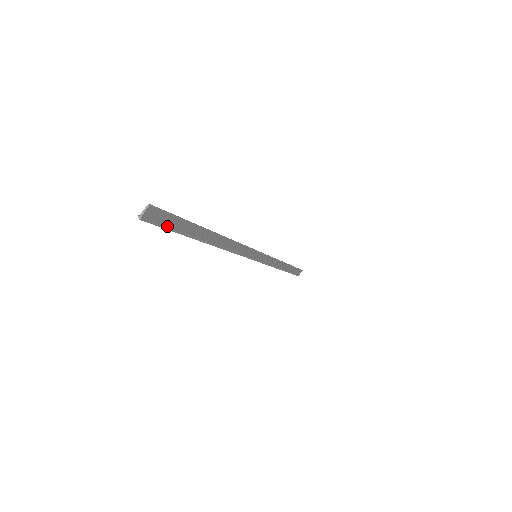
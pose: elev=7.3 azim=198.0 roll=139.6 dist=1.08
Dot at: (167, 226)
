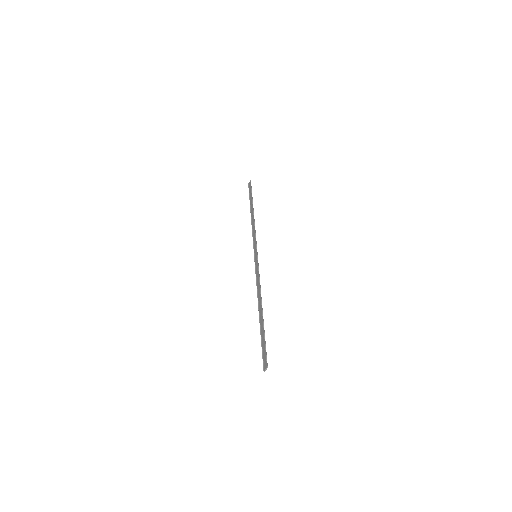
Dot at: (263, 351)
